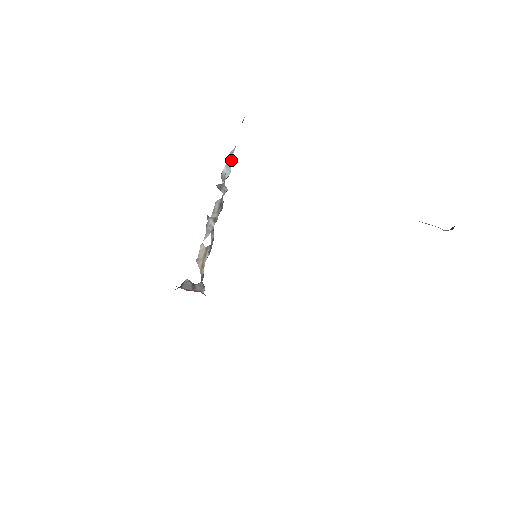
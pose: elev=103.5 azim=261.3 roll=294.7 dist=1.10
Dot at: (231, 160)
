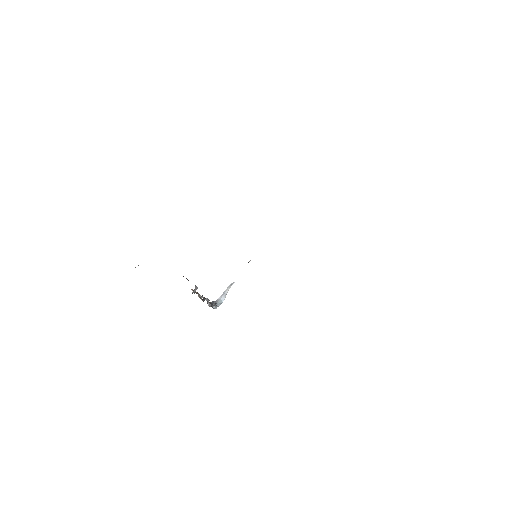
Dot at: occluded
